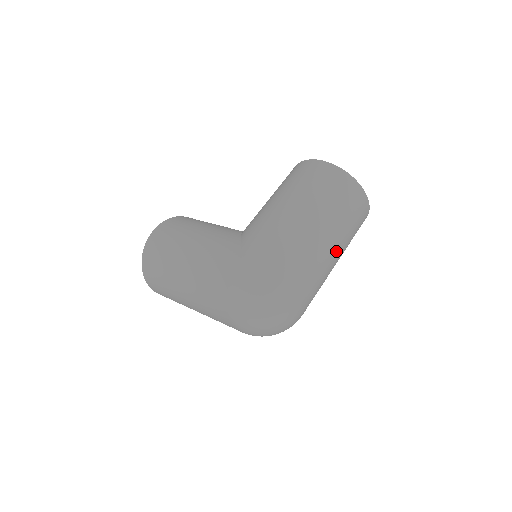
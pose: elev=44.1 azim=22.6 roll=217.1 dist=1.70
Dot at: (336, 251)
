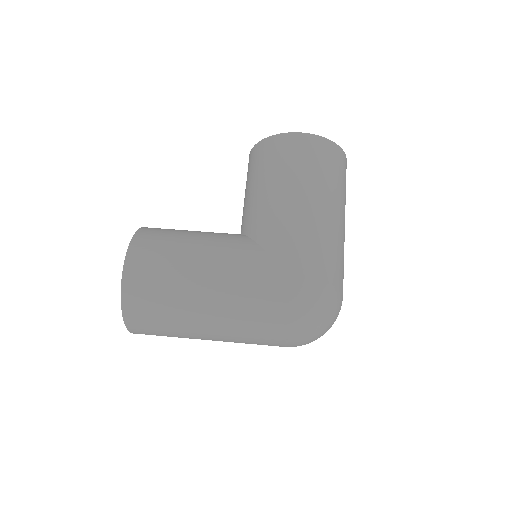
Dot at: occluded
